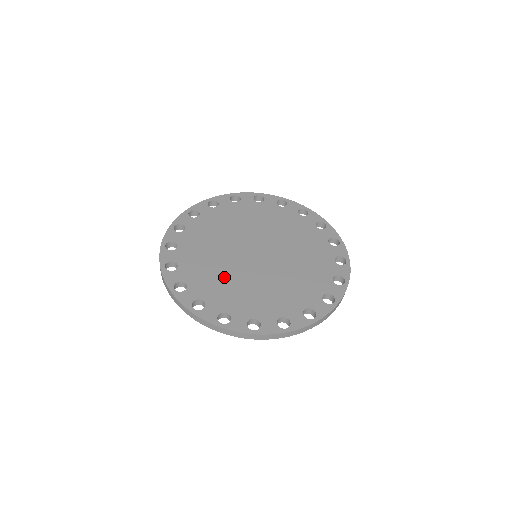
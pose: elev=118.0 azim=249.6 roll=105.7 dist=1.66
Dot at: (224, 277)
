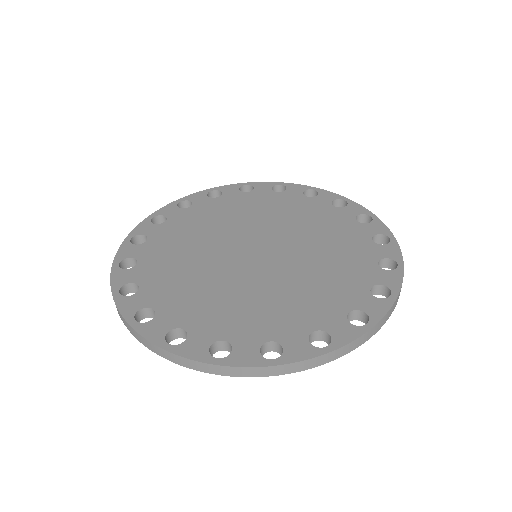
Dot at: (233, 297)
